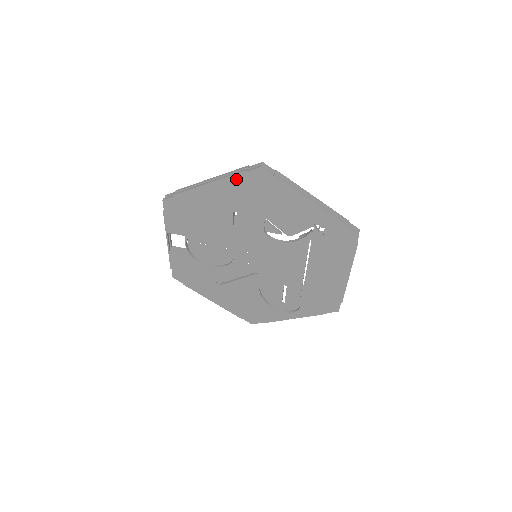
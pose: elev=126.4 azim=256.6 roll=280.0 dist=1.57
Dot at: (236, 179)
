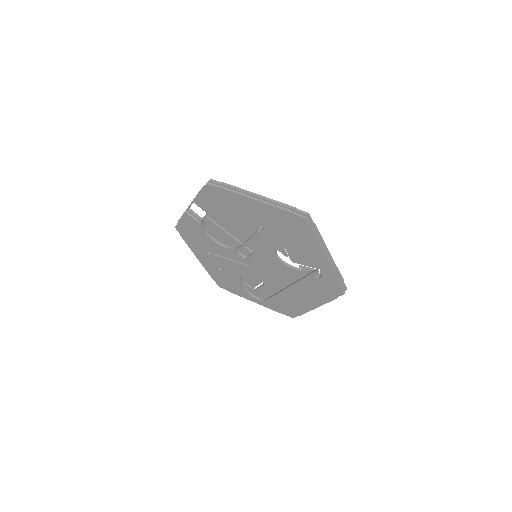
Dot at: (280, 212)
